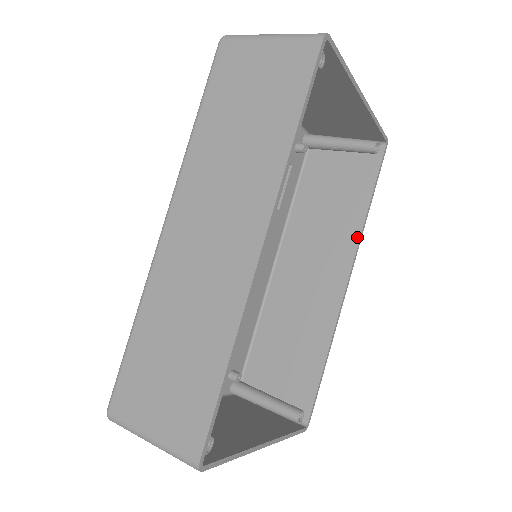
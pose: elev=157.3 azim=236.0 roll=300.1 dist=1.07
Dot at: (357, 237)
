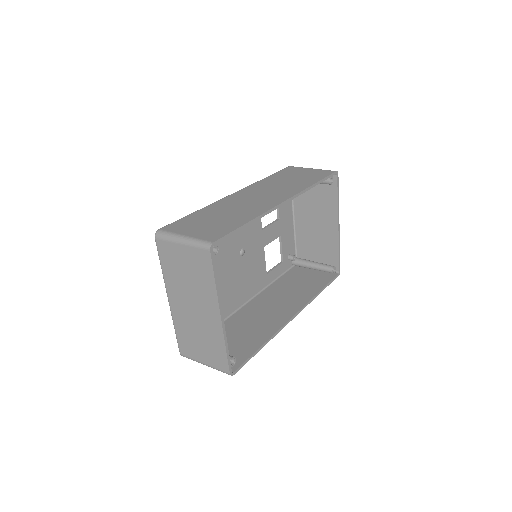
Dot at: (308, 300)
